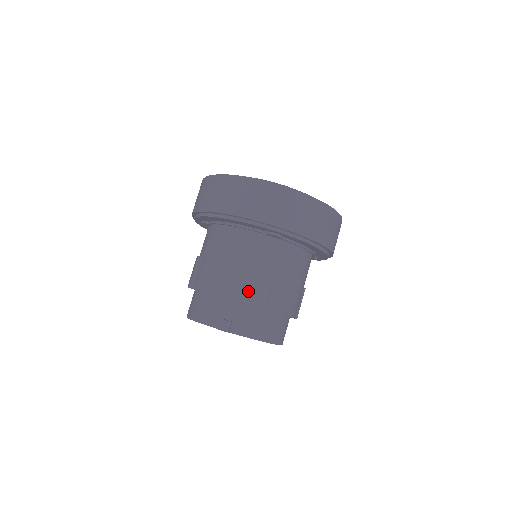
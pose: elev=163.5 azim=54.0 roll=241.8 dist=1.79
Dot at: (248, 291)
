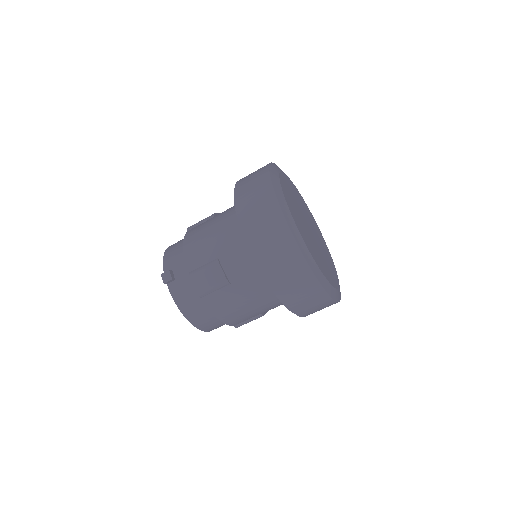
Dot at: (199, 272)
